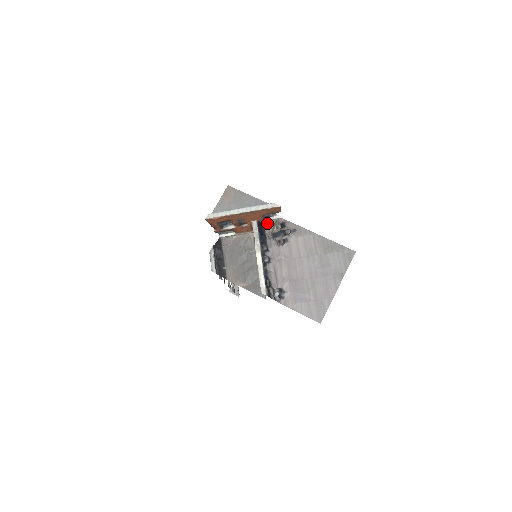
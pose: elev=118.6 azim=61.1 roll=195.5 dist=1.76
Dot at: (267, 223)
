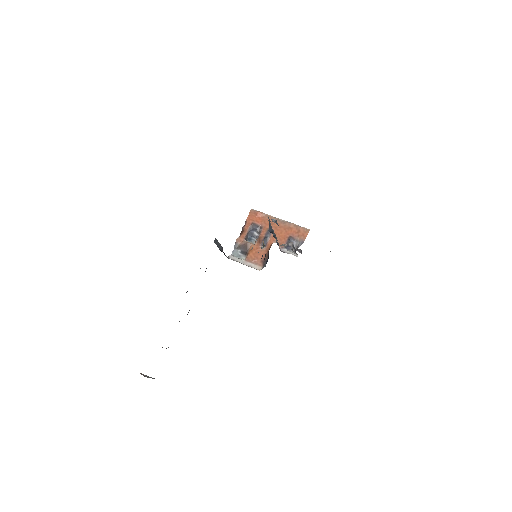
Dot at: (283, 252)
